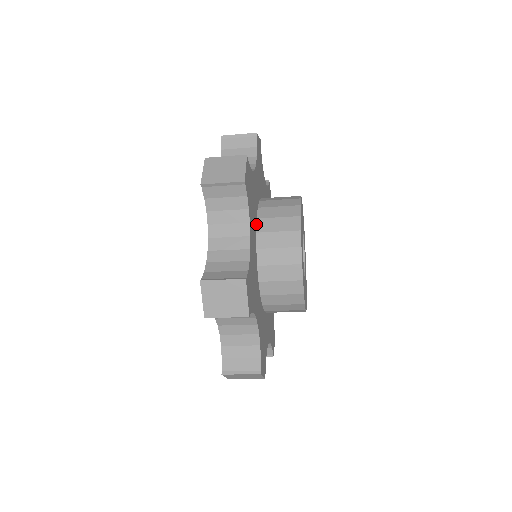
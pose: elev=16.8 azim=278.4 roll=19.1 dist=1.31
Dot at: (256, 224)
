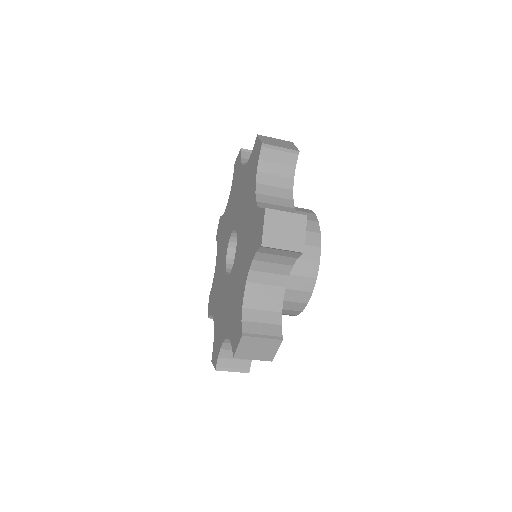
Dot at: occluded
